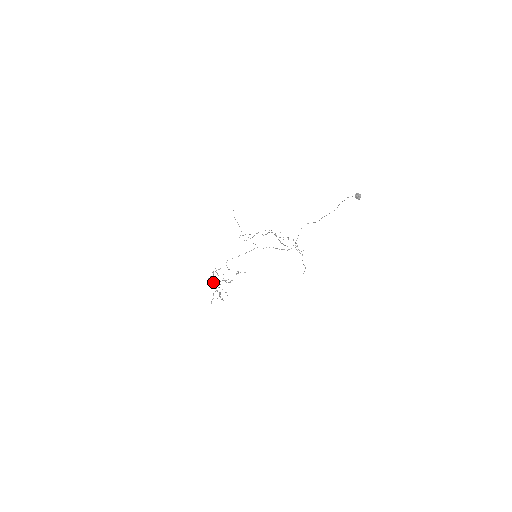
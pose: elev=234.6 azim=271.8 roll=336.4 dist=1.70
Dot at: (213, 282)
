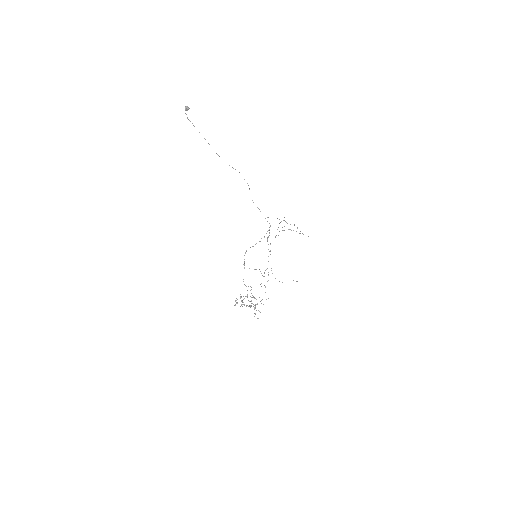
Dot at: (255, 313)
